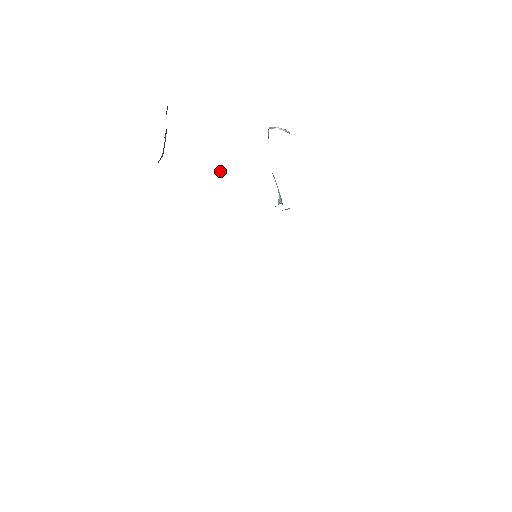
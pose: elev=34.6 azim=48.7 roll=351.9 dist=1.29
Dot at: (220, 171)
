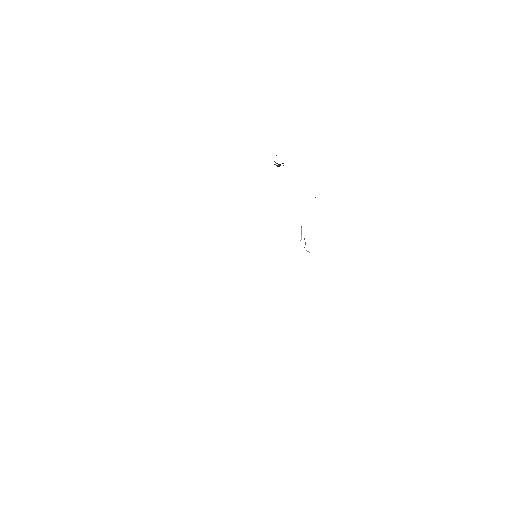
Dot at: occluded
